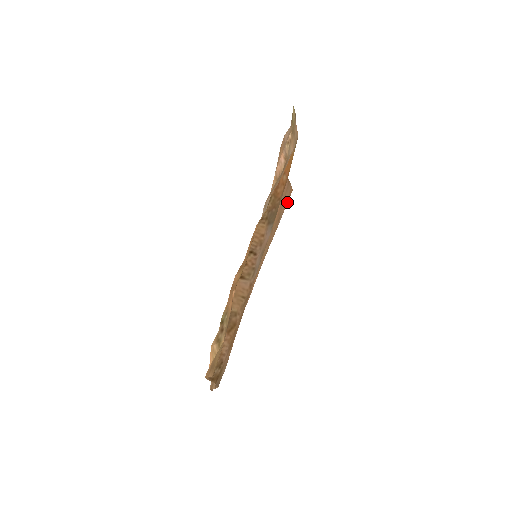
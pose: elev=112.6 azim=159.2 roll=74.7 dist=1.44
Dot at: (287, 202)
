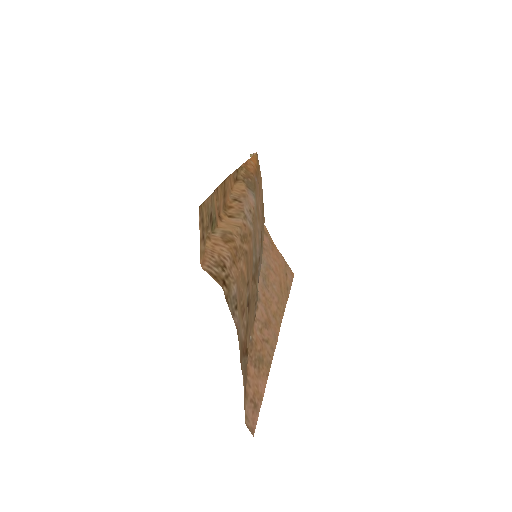
Dot at: (292, 281)
